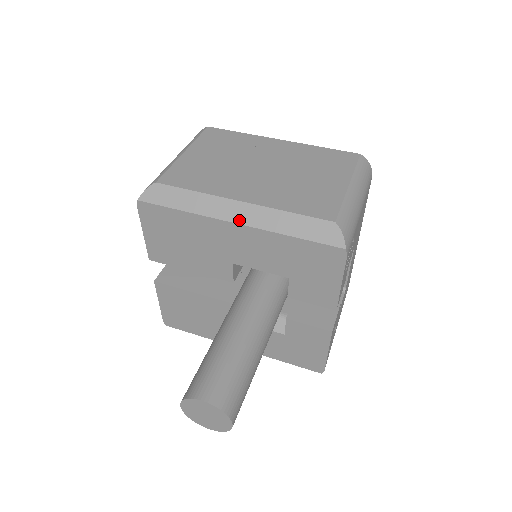
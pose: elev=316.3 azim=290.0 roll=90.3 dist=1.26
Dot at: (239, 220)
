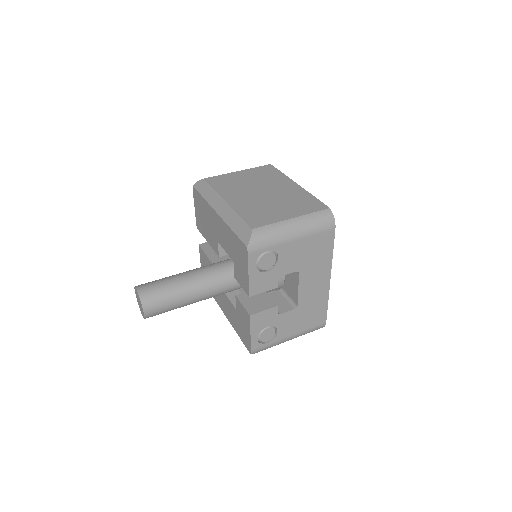
Dot at: (219, 211)
